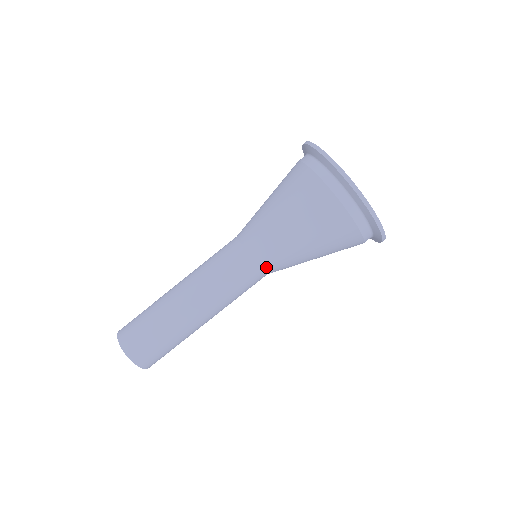
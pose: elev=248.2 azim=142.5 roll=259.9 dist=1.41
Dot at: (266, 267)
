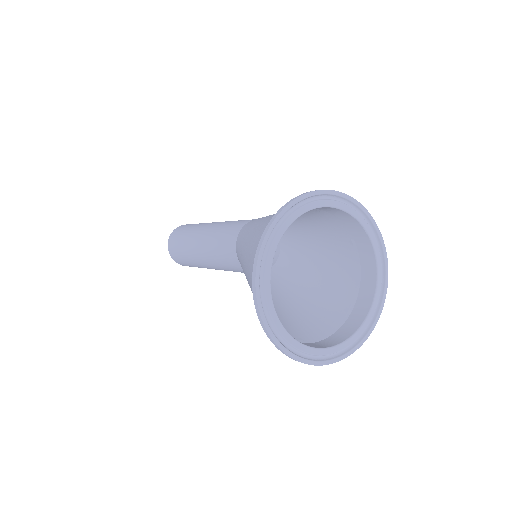
Dot at: occluded
